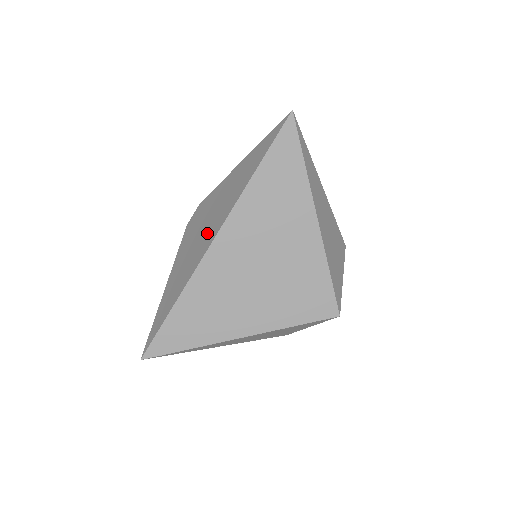
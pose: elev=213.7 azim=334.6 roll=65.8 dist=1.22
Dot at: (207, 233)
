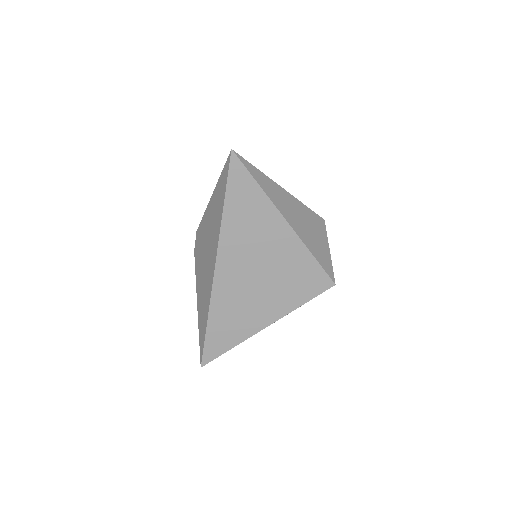
Dot at: (209, 261)
